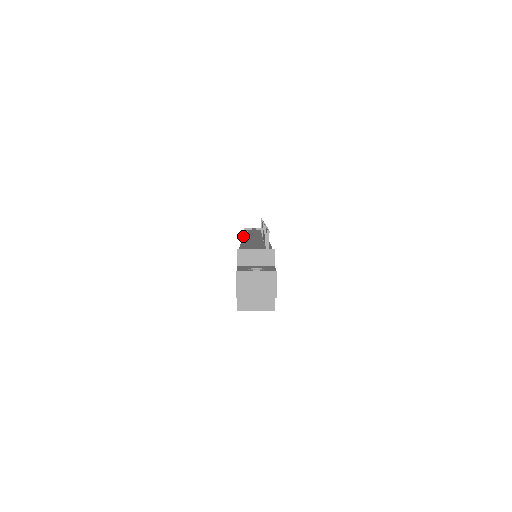
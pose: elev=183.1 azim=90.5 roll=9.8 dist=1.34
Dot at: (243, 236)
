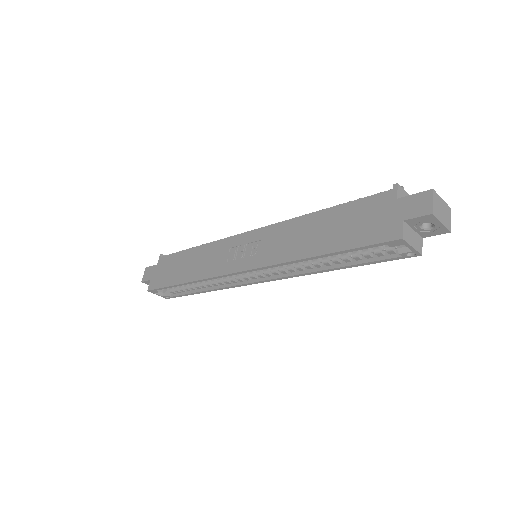
Dot at: (228, 237)
